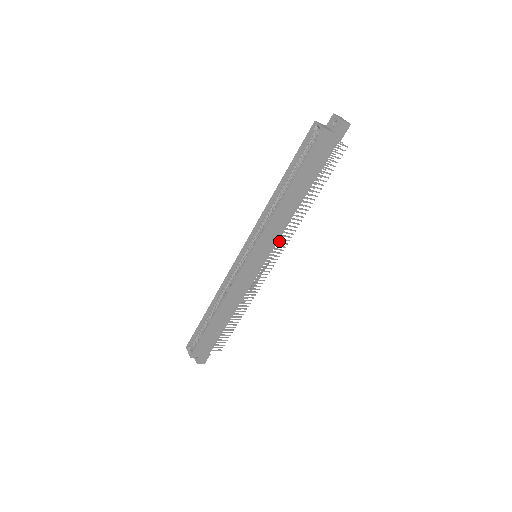
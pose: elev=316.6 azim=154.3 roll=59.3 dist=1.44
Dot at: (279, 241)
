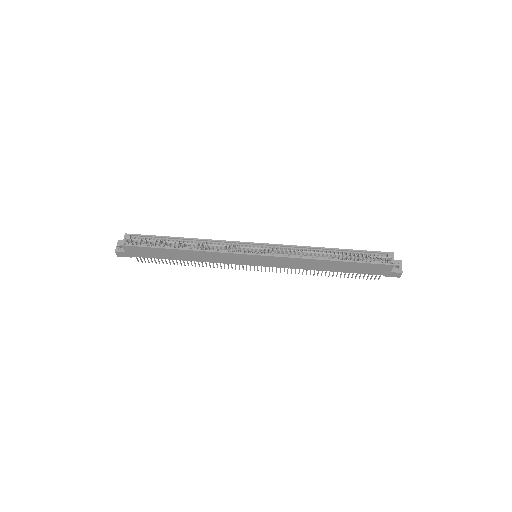
Dot at: occluded
